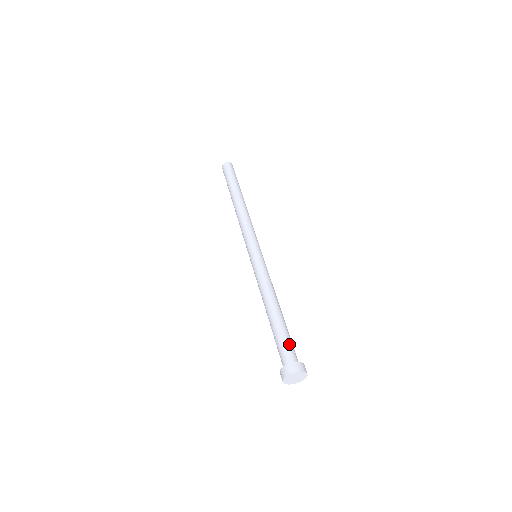
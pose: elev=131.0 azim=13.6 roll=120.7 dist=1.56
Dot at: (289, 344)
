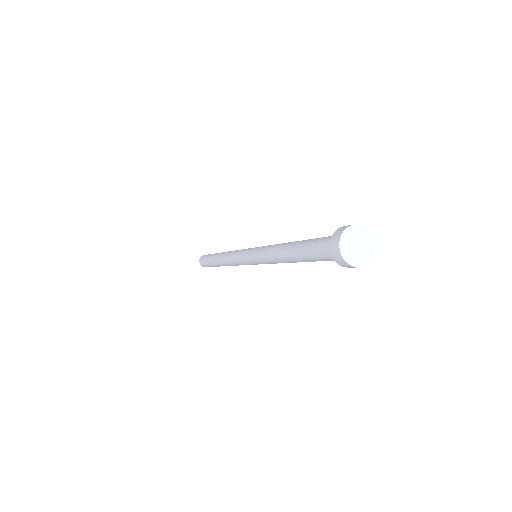
Dot at: occluded
